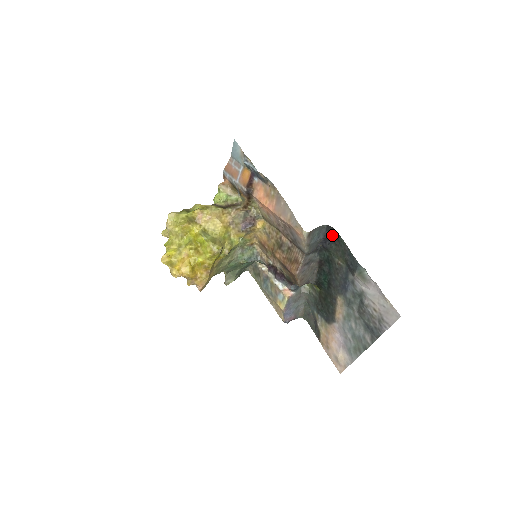
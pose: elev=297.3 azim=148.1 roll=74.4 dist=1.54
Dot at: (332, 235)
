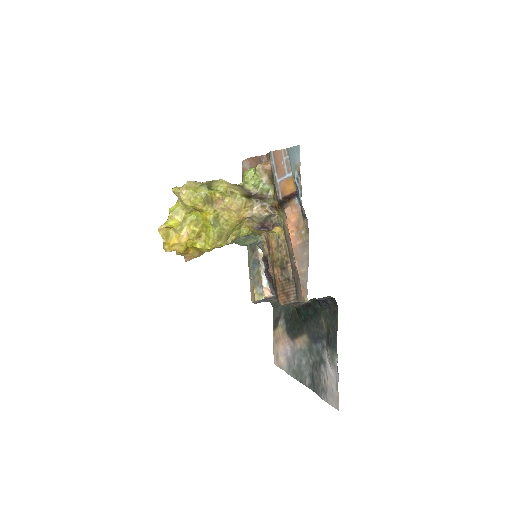
Dot at: (332, 304)
